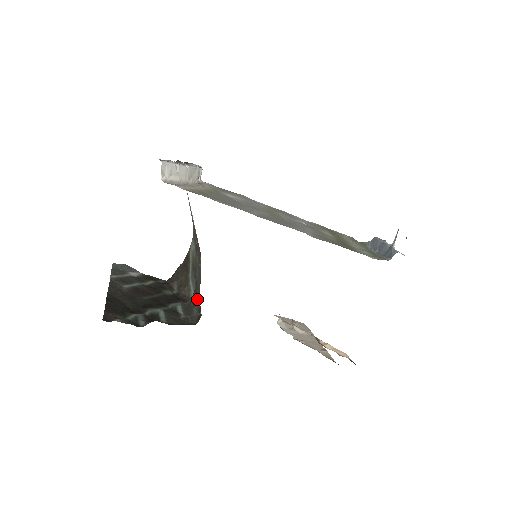
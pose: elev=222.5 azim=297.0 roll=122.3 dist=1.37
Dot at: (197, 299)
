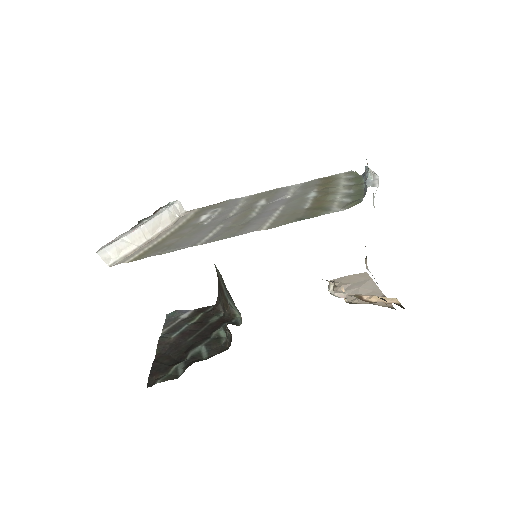
Dot at: occluded
